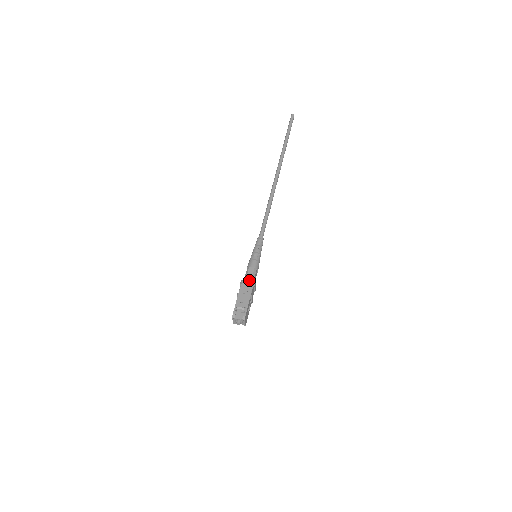
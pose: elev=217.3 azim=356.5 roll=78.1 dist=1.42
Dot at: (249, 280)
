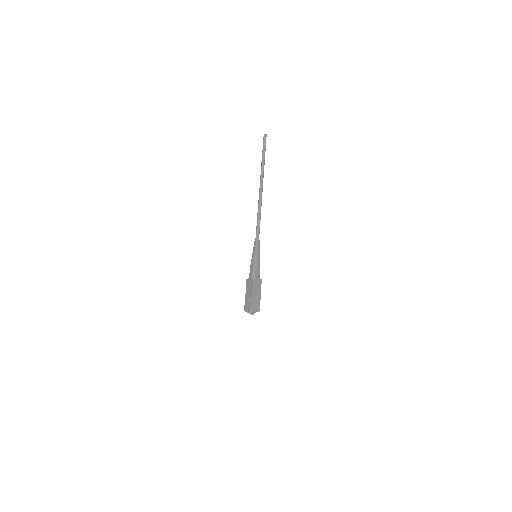
Dot at: (251, 277)
